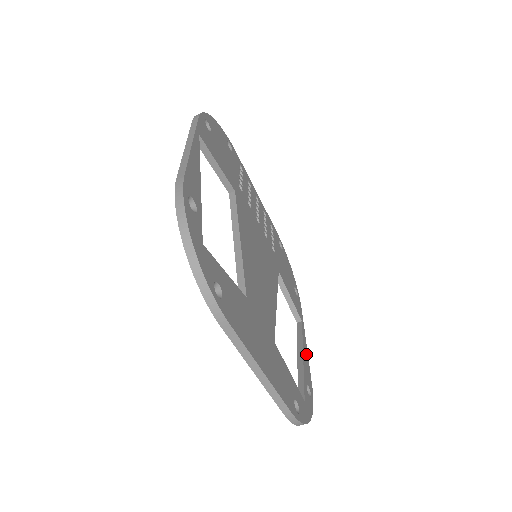
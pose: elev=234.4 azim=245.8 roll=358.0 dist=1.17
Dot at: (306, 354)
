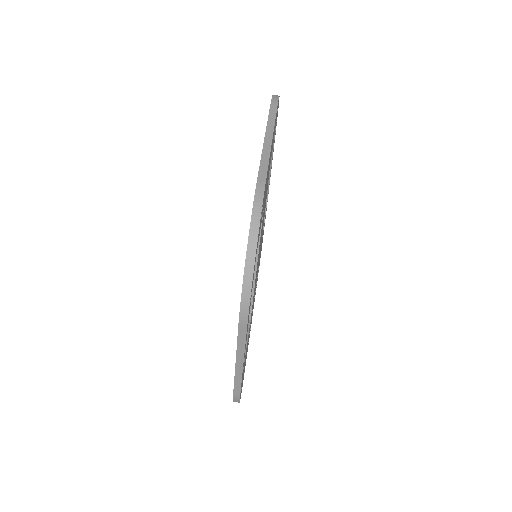
Dot at: (245, 345)
